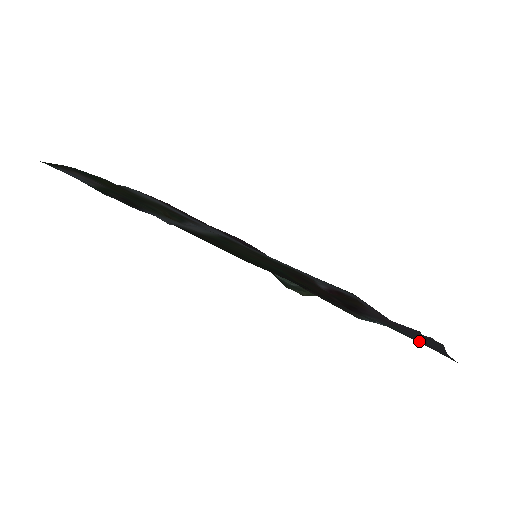
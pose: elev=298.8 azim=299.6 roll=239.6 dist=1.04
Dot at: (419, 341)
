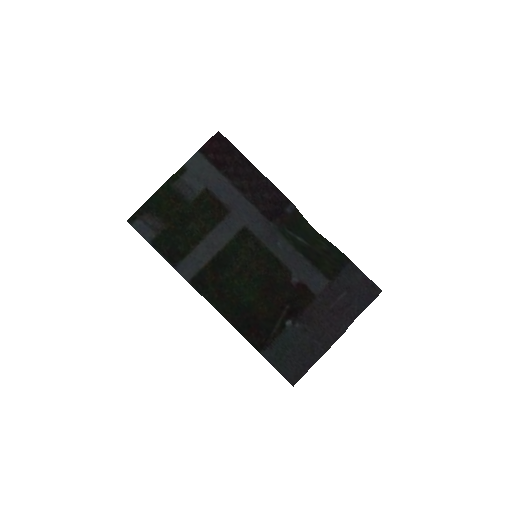
Dot at: (286, 369)
